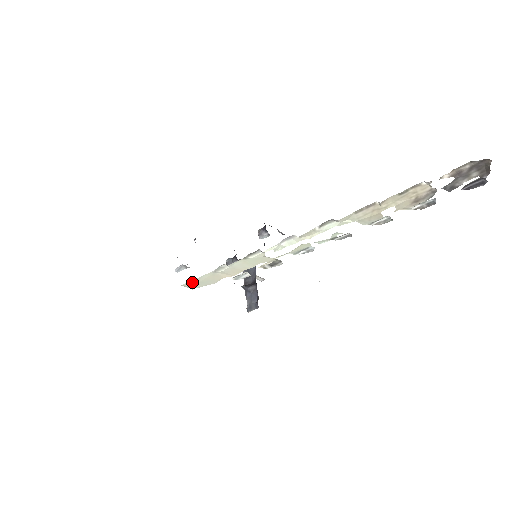
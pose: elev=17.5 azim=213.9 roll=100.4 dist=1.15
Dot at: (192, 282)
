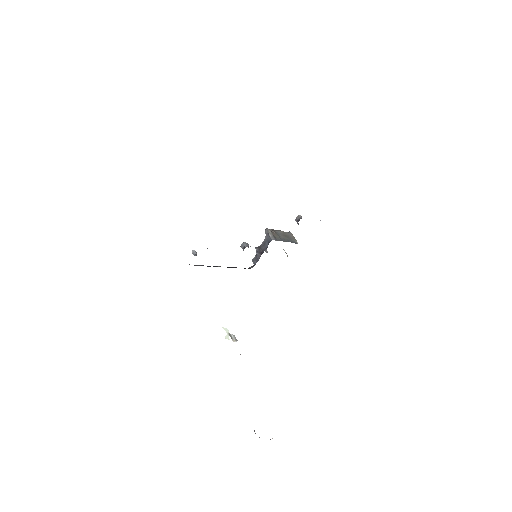
Dot at: occluded
